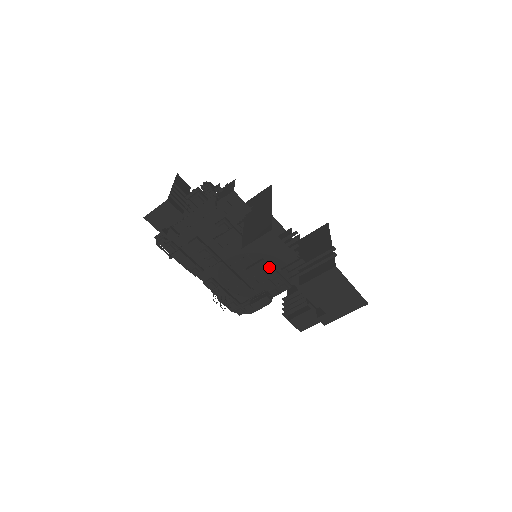
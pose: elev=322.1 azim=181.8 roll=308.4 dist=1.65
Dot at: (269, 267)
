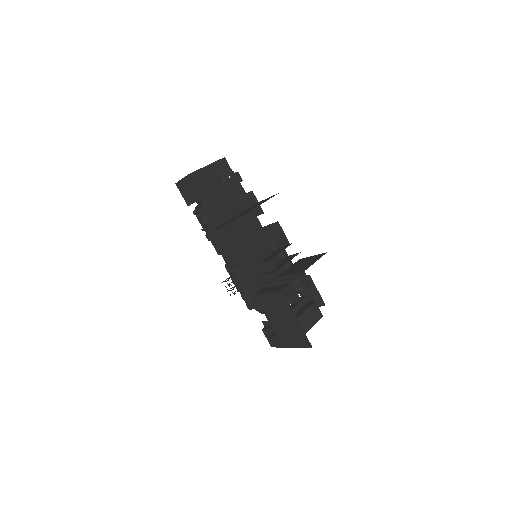
Dot at: occluded
